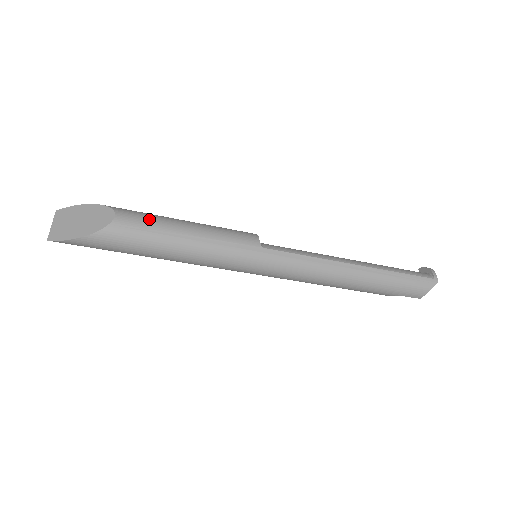
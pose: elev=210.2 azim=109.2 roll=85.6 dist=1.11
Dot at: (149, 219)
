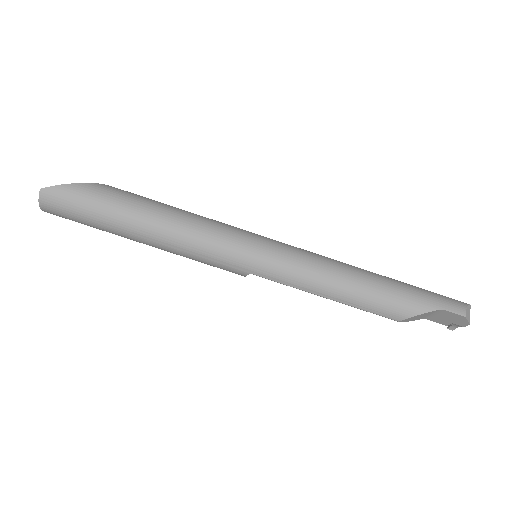
Dot at: occluded
